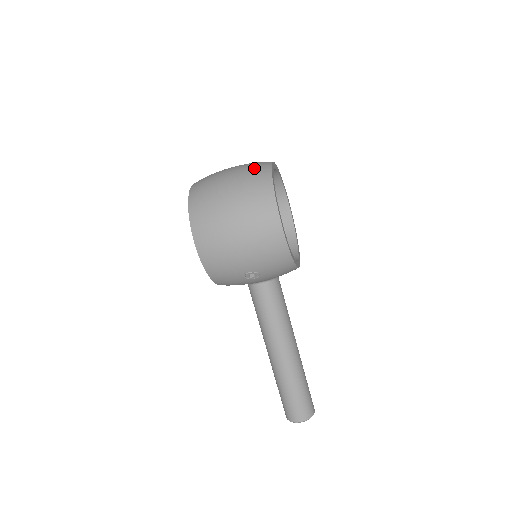
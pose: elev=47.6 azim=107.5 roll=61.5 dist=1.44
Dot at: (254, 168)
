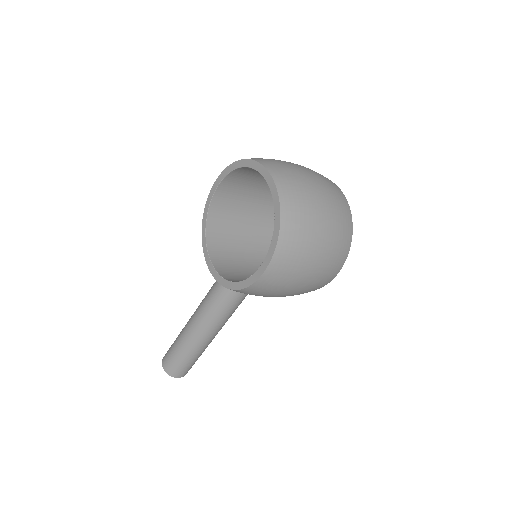
Dot at: (341, 205)
